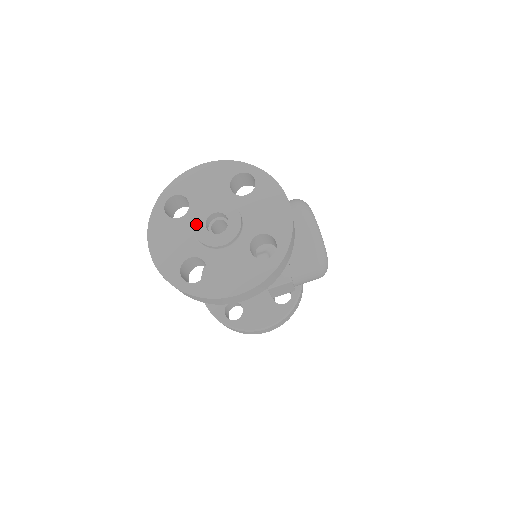
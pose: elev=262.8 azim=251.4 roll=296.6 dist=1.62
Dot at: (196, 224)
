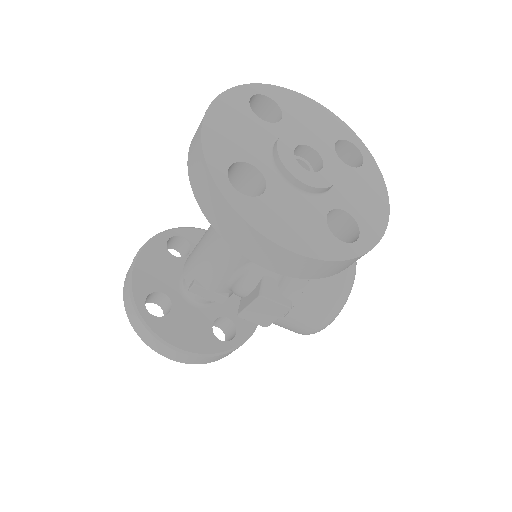
Dot at: (285, 138)
